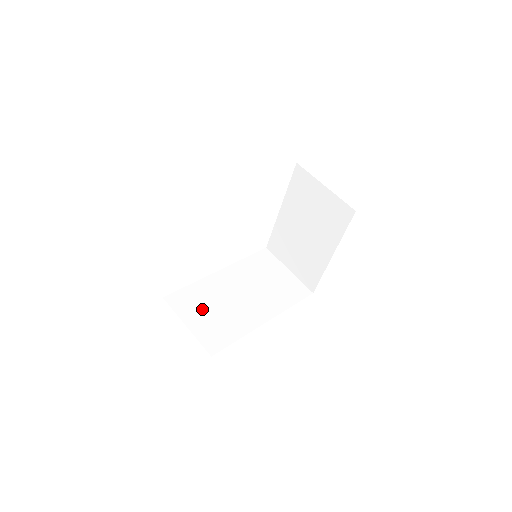
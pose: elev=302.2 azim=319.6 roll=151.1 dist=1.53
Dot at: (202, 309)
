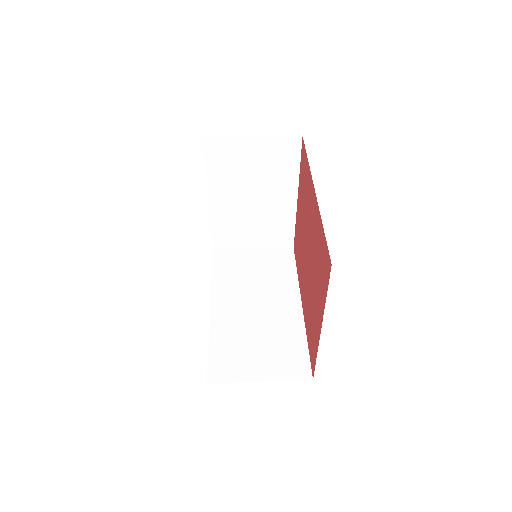
Dot at: (249, 353)
